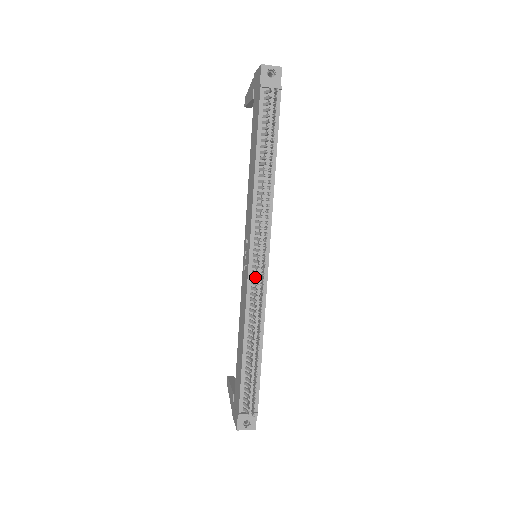
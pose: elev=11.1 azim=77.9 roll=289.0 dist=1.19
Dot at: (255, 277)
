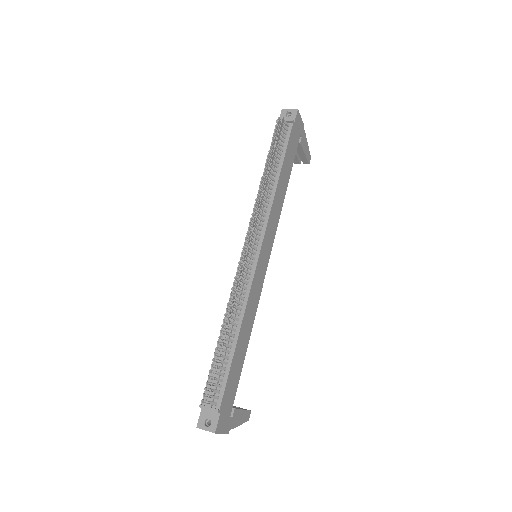
Dot at: (242, 264)
